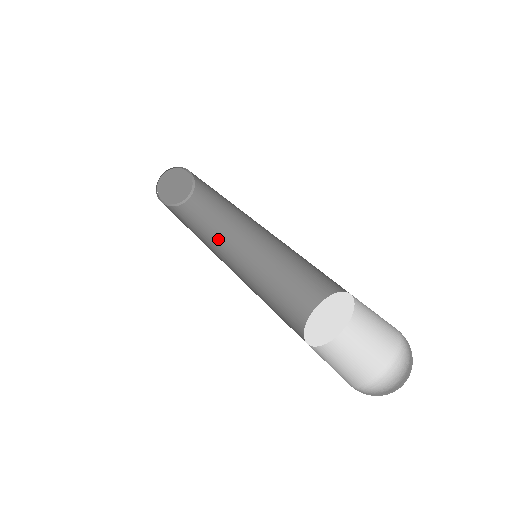
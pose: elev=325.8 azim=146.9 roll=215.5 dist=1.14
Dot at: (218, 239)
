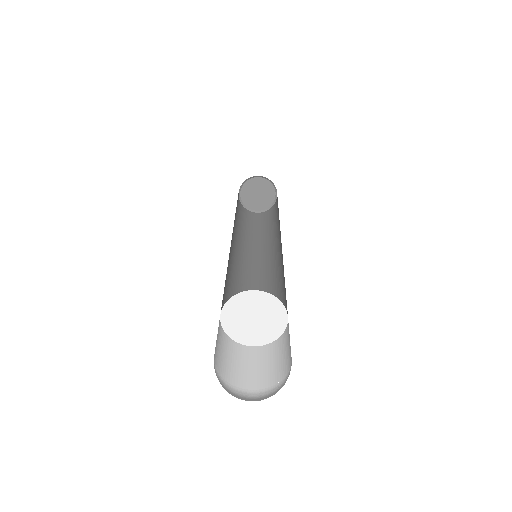
Dot at: (244, 239)
